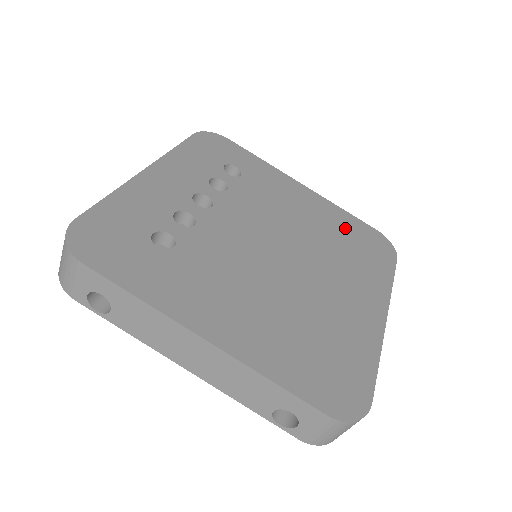
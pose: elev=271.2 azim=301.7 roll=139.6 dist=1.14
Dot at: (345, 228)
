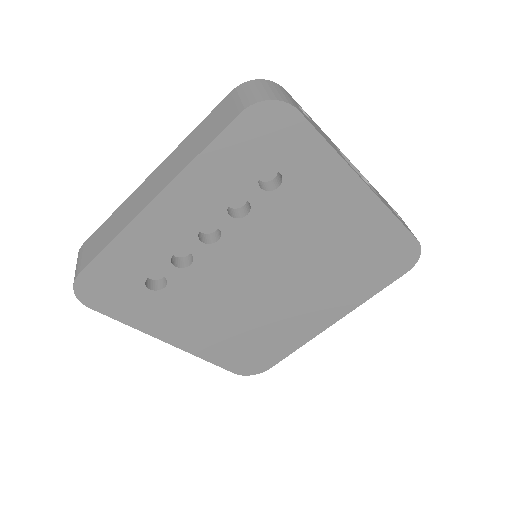
Dot at: (373, 245)
